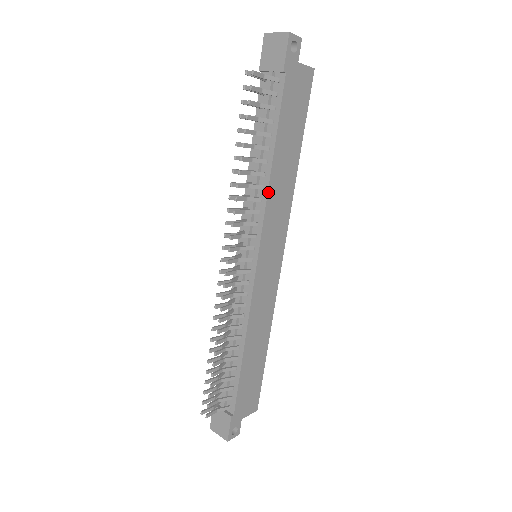
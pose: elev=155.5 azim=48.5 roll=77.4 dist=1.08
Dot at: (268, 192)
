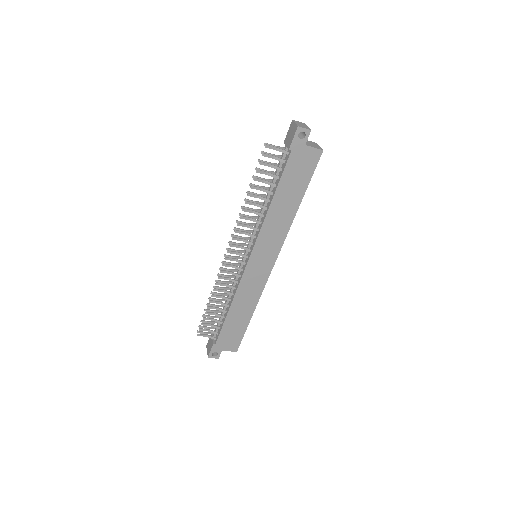
Dot at: (265, 220)
